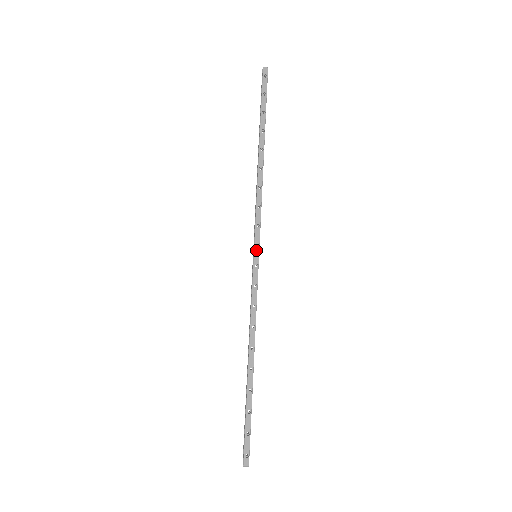
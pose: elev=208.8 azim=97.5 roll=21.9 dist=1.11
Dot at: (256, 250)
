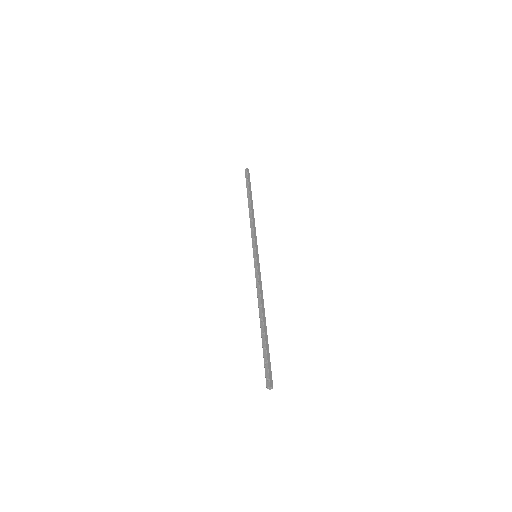
Dot at: (254, 252)
